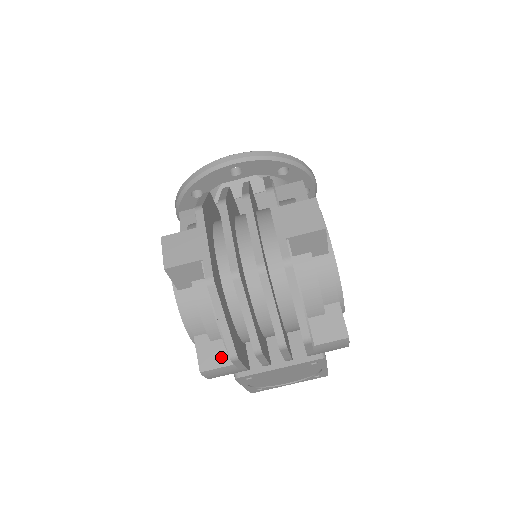
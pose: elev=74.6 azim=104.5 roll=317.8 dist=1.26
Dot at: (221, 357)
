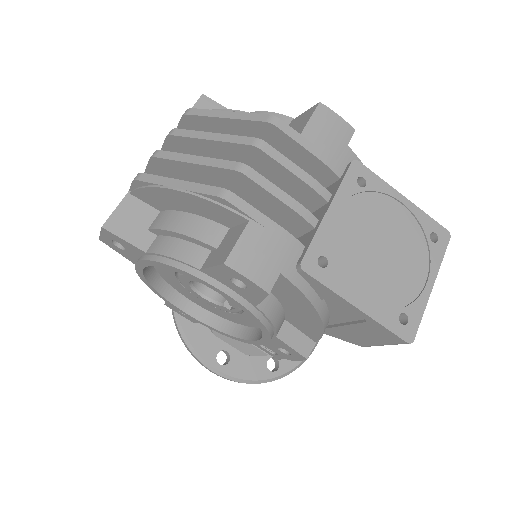
Dot at: (234, 236)
